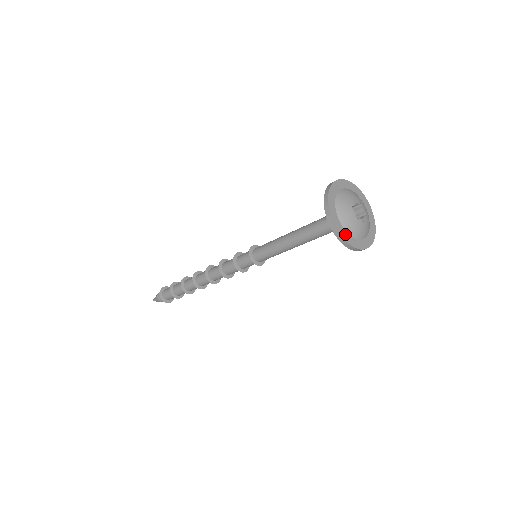
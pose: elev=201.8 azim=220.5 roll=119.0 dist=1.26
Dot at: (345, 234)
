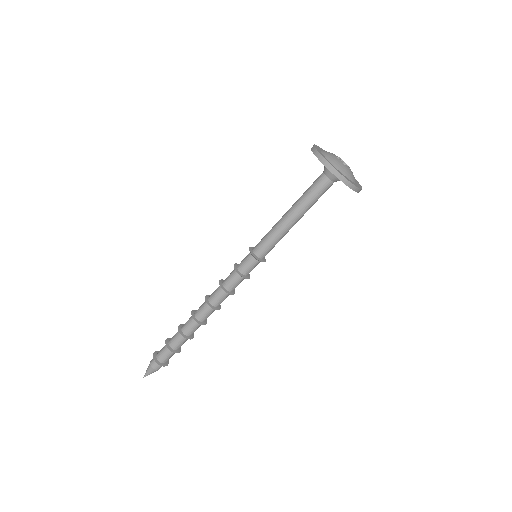
Dot at: (341, 173)
